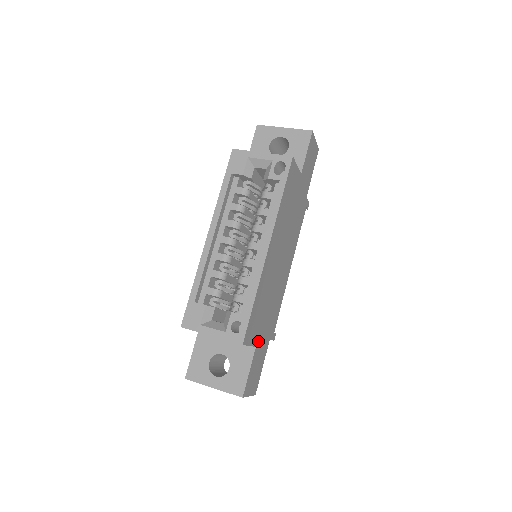
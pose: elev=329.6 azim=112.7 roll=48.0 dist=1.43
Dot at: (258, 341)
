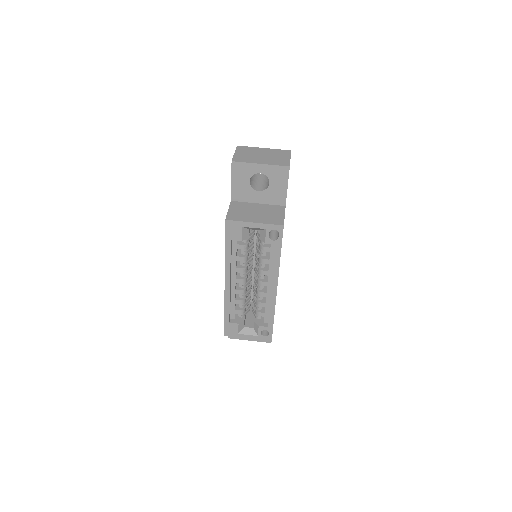
Dot at: occluded
